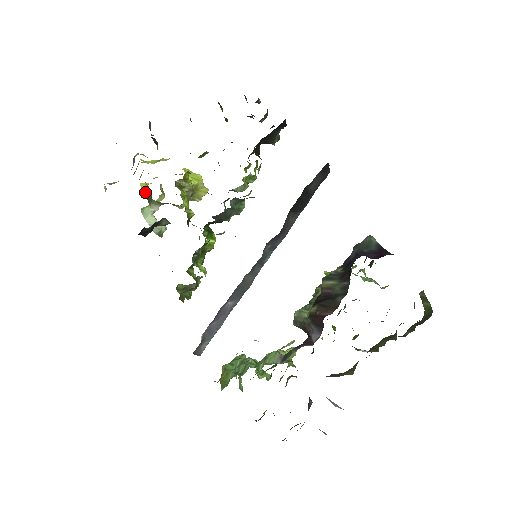
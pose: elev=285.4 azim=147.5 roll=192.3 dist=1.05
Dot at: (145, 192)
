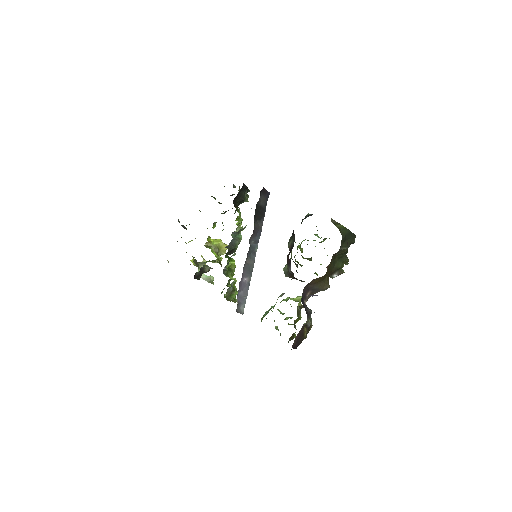
Dot at: (194, 262)
